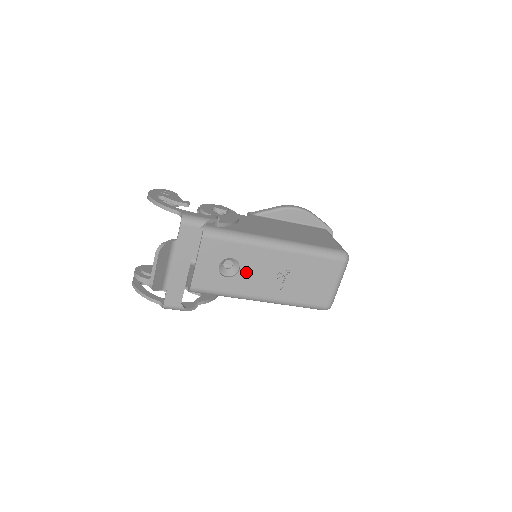
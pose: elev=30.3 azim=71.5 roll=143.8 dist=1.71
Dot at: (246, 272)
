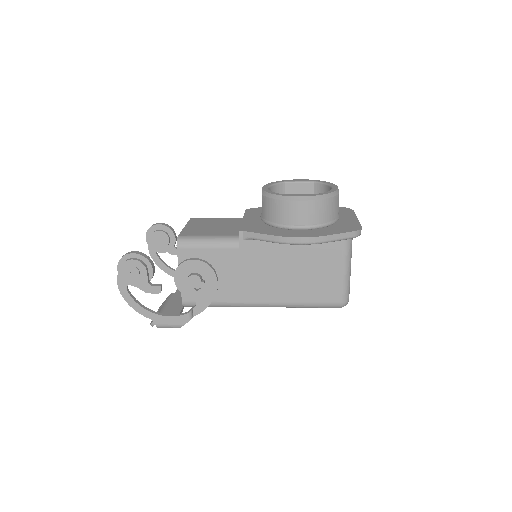
Dot at: occluded
